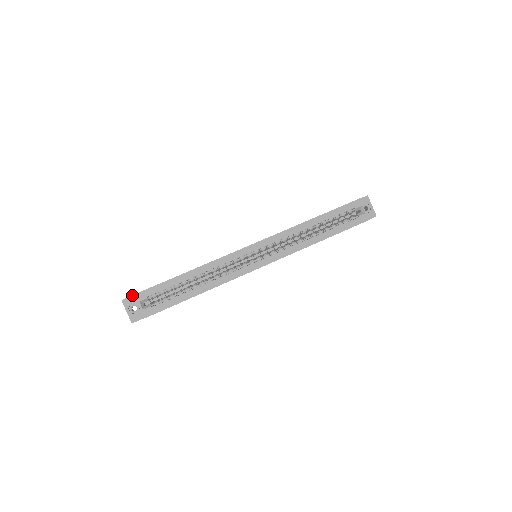
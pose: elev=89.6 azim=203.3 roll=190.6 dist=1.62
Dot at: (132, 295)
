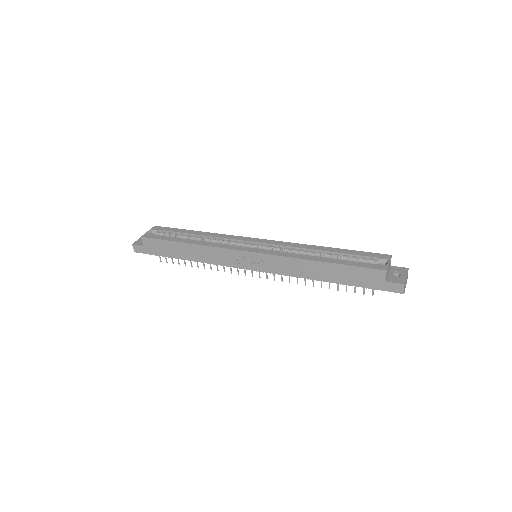
Dot at: occluded
